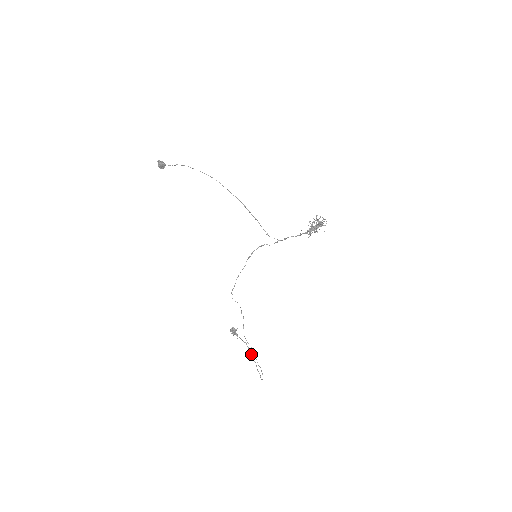
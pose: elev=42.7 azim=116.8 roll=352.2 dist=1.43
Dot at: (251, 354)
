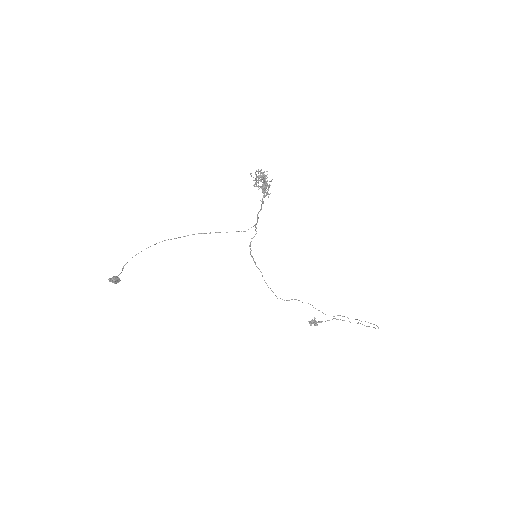
Dot at: occluded
